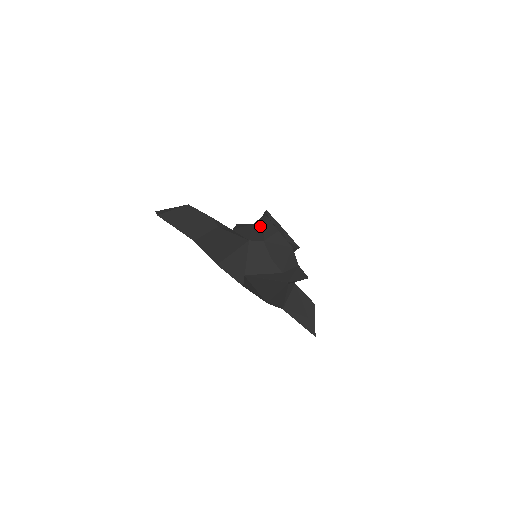
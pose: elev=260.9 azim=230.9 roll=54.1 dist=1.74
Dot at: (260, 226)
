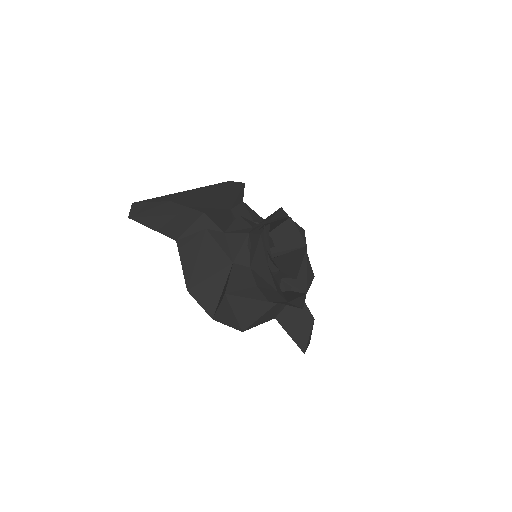
Dot at: (252, 244)
